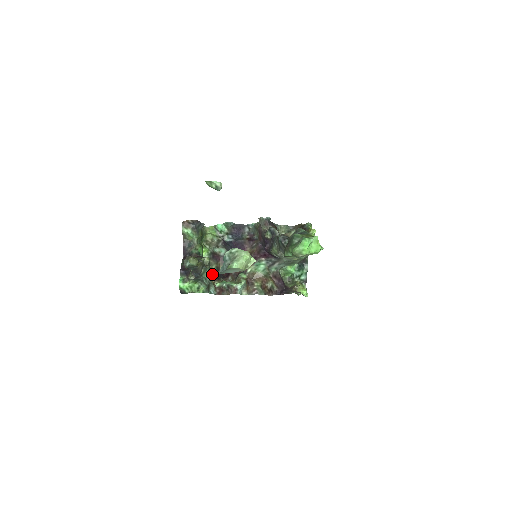
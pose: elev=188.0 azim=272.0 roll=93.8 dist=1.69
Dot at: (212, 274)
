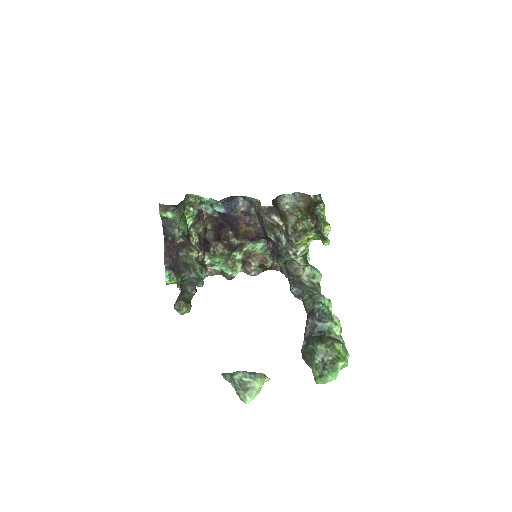
Dot at: (200, 243)
